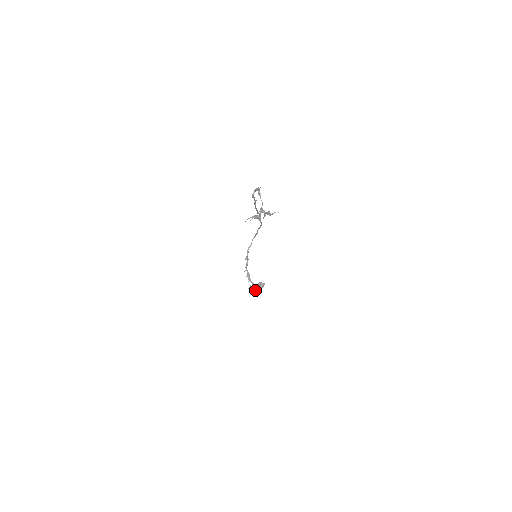
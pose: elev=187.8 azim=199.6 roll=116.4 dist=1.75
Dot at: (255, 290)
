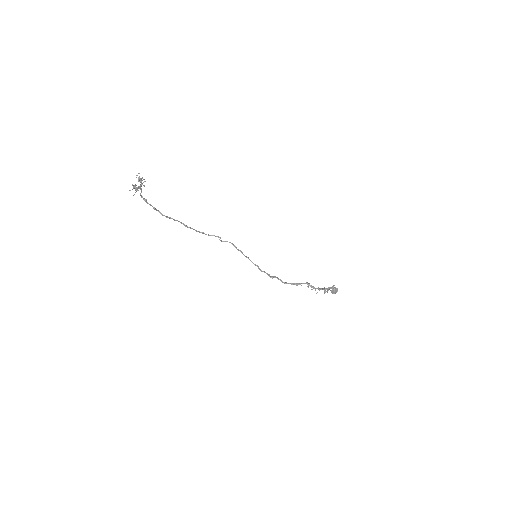
Dot at: (322, 289)
